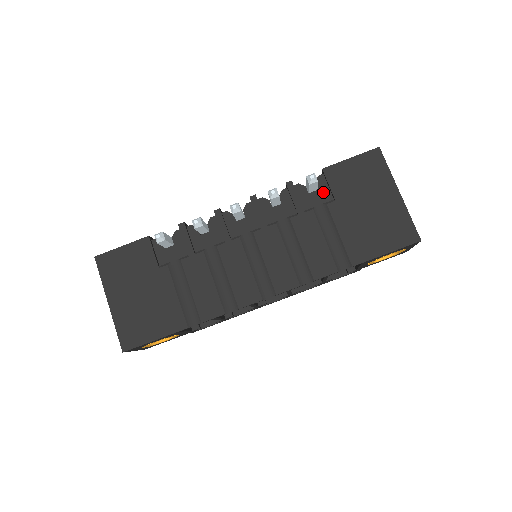
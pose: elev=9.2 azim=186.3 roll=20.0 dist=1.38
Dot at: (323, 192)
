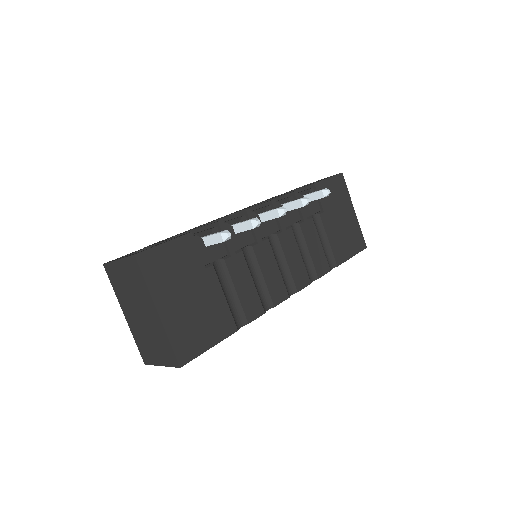
Dot at: (314, 203)
